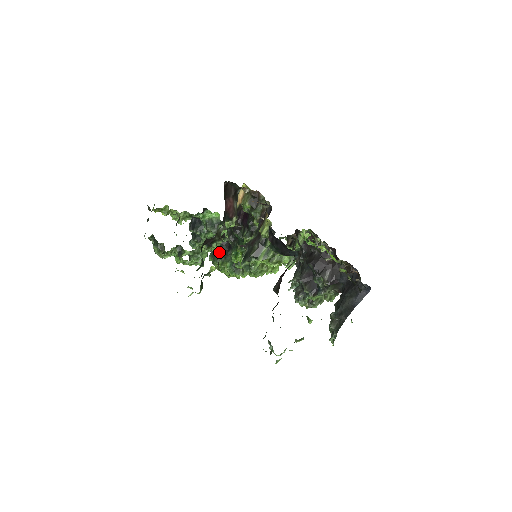
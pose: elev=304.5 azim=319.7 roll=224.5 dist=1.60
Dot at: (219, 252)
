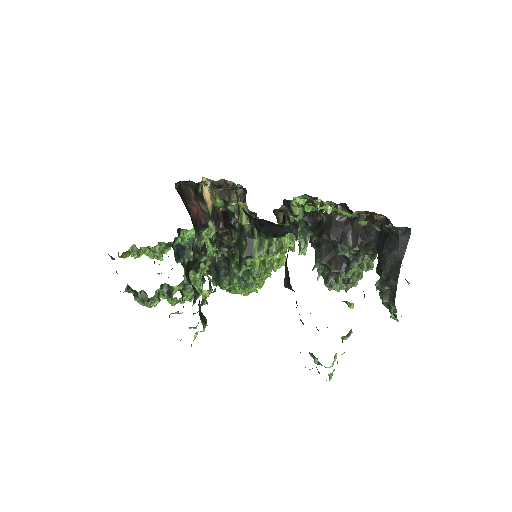
Dot at: (220, 272)
